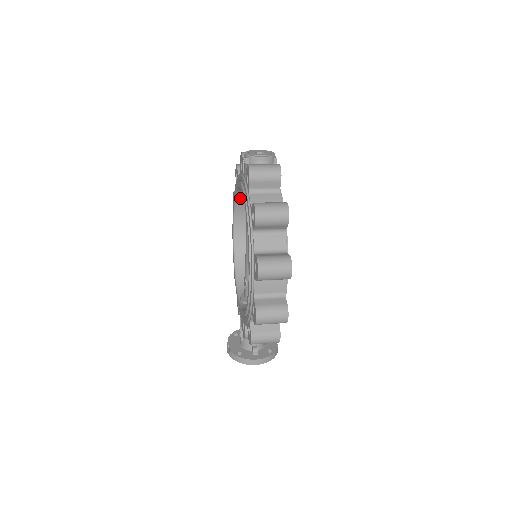
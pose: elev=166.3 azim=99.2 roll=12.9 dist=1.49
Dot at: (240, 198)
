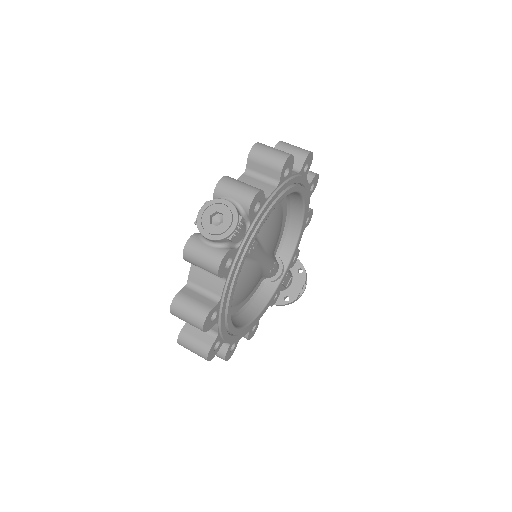
Dot at: occluded
